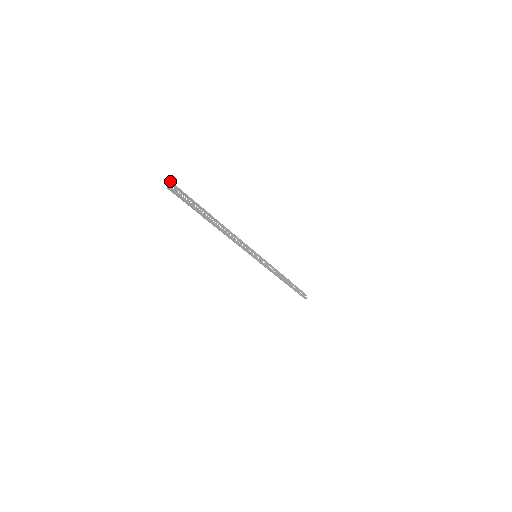
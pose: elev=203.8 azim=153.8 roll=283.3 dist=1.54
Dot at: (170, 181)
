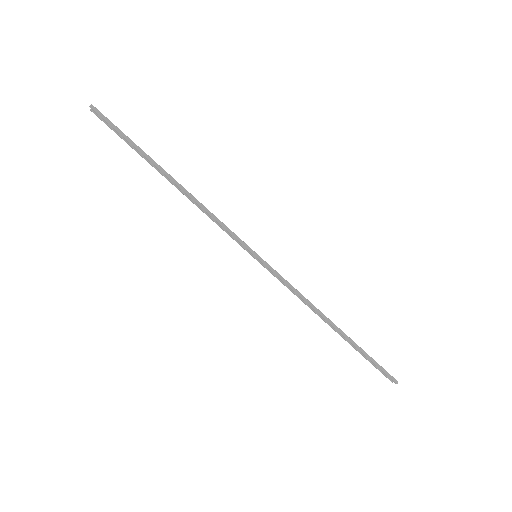
Dot at: (91, 109)
